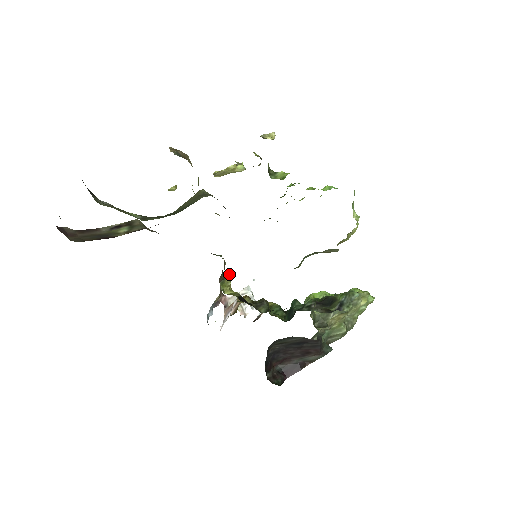
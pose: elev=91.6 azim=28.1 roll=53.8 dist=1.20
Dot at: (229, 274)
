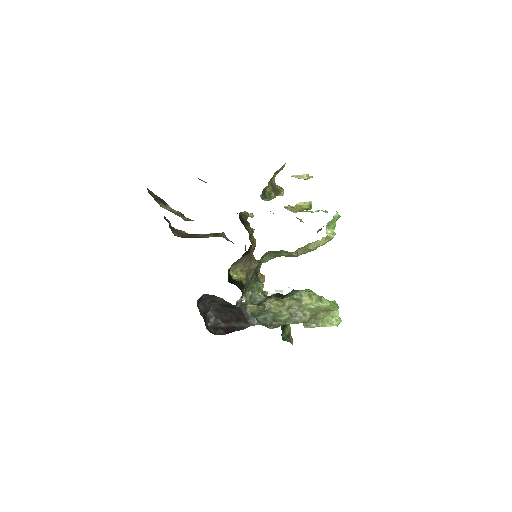
Dot at: (245, 268)
